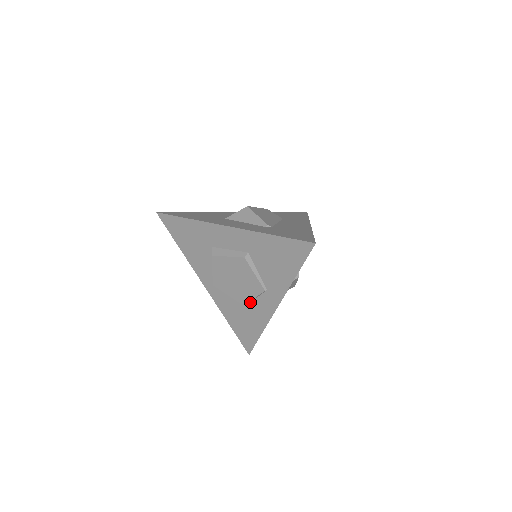
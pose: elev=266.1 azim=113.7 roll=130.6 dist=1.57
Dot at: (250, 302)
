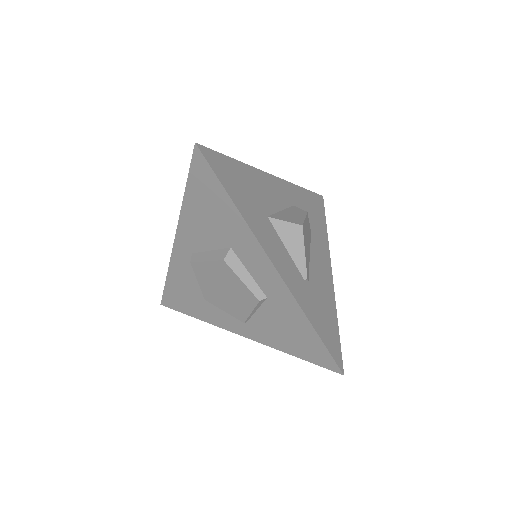
Dot at: (215, 303)
